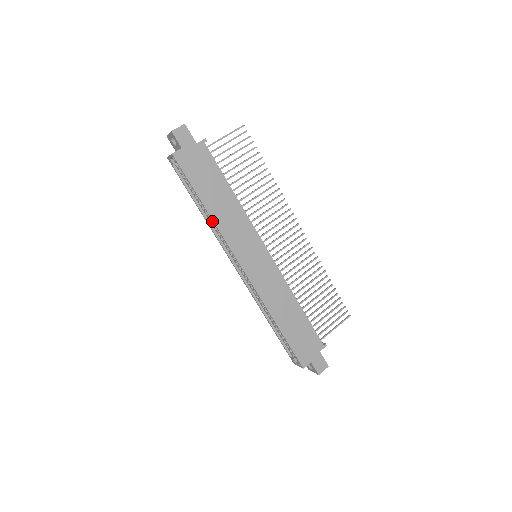
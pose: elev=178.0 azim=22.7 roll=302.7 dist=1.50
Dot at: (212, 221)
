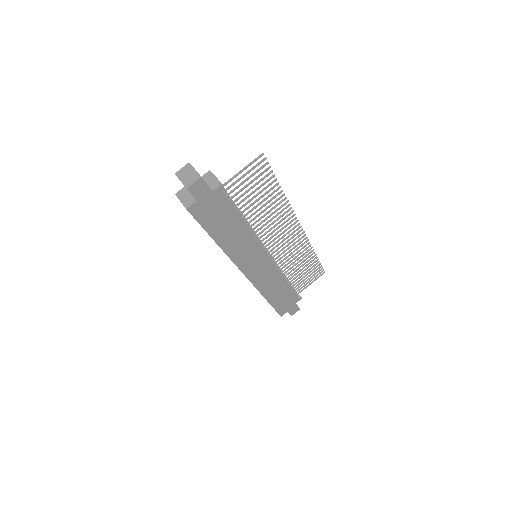
Dot at: occluded
